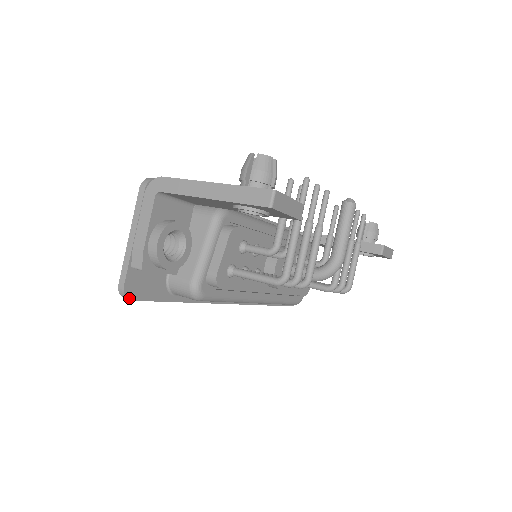
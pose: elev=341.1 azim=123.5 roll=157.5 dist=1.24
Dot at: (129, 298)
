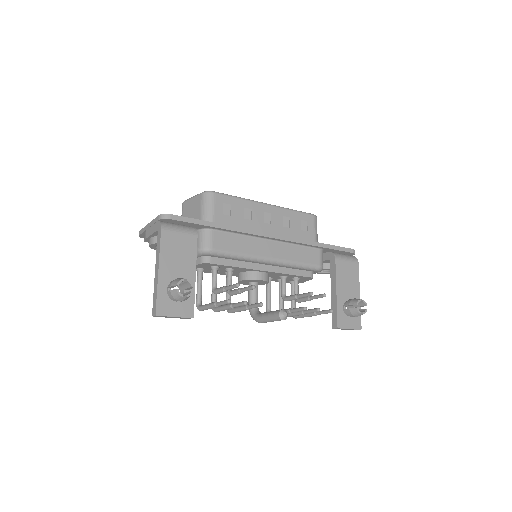
Dot at: occluded
